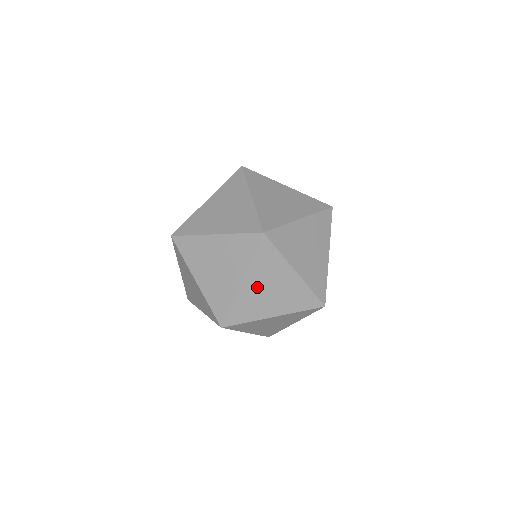
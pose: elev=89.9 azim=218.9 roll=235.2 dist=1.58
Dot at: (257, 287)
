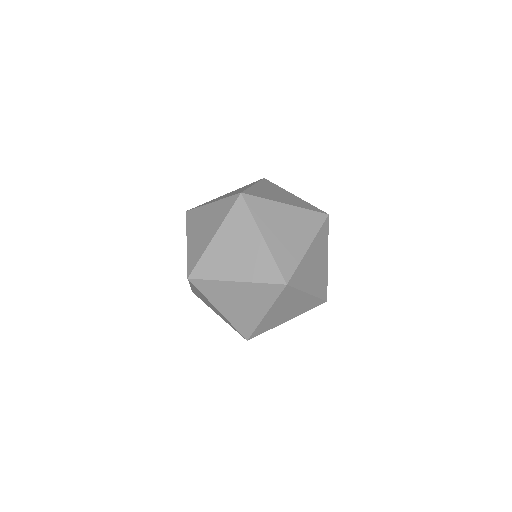
Dot at: (286, 217)
